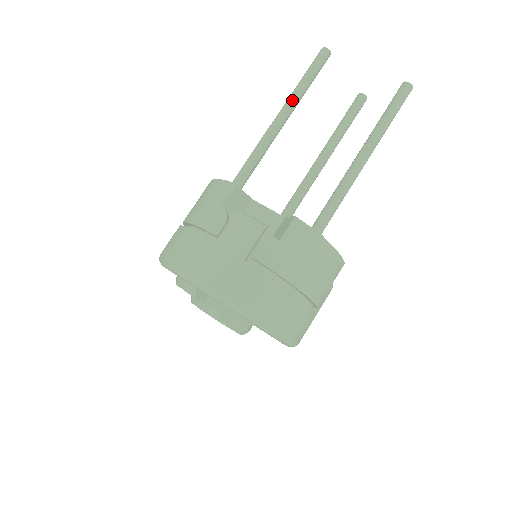
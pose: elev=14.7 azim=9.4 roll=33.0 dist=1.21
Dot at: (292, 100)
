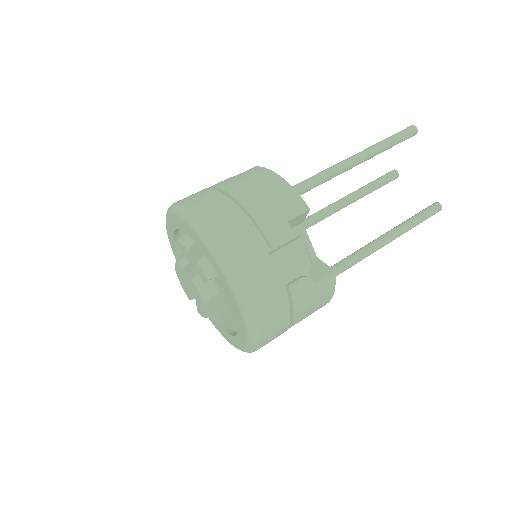
Dot at: (373, 153)
